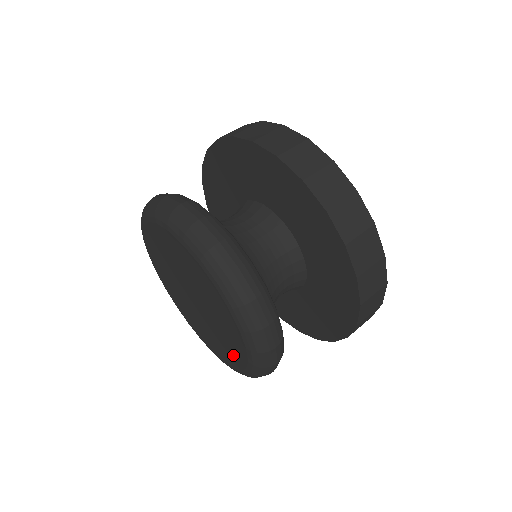
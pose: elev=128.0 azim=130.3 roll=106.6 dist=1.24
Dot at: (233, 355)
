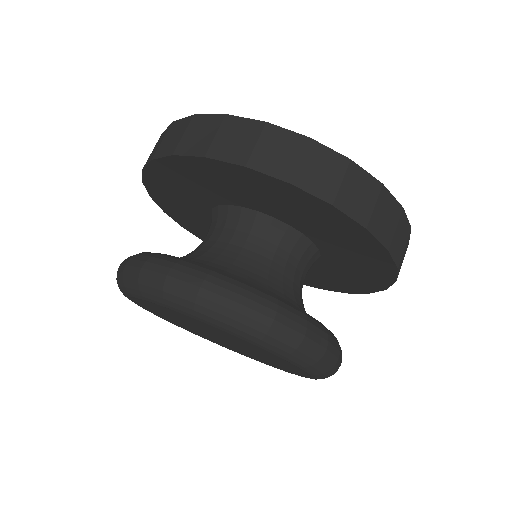
Dot at: (292, 369)
